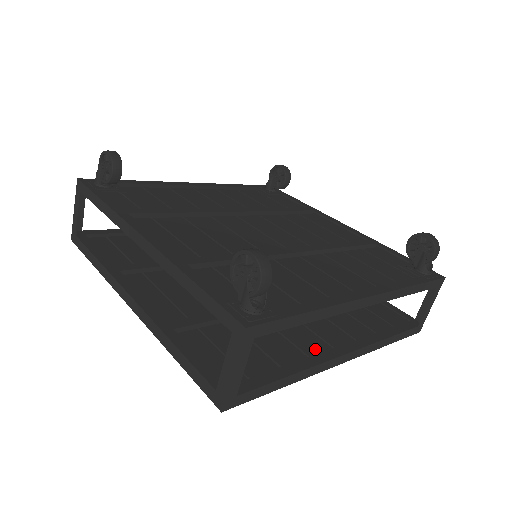
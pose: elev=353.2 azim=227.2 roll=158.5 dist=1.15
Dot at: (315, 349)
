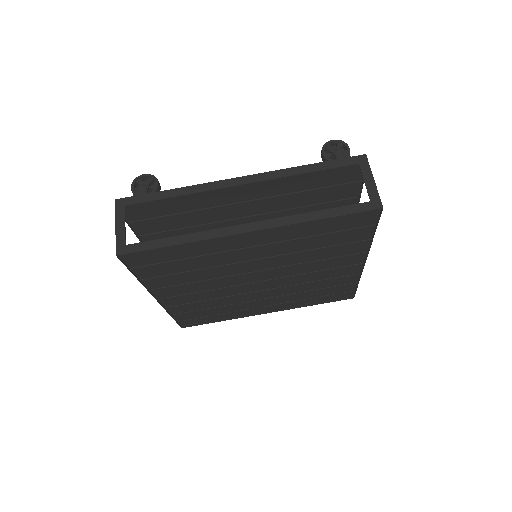
Dot at: occluded
